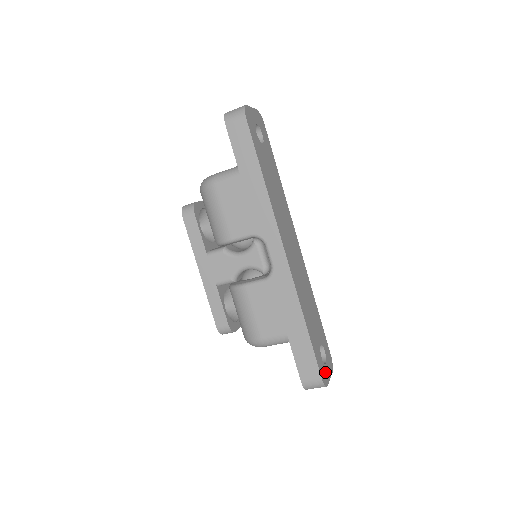
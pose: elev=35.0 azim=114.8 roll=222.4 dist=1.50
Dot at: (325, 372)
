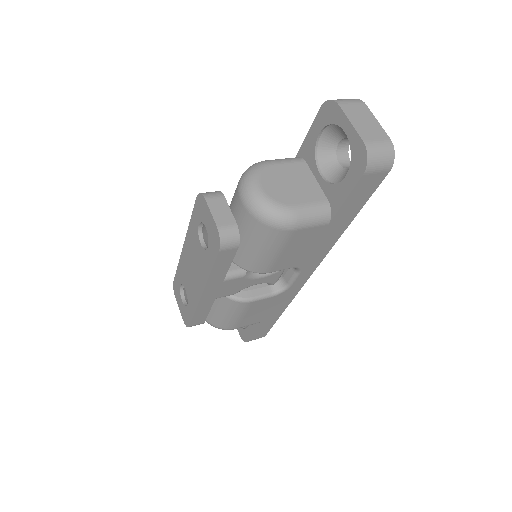
Dot at: occluded
